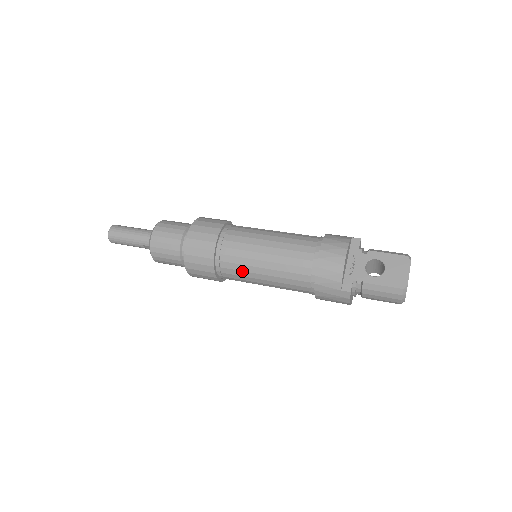
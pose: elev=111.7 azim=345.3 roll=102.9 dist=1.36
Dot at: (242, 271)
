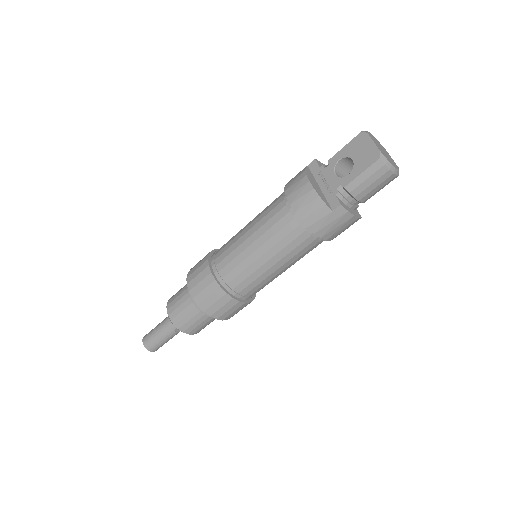
Dot at: (250, 276)
